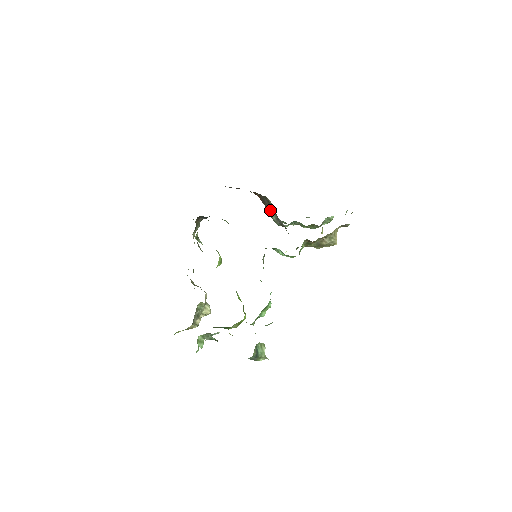
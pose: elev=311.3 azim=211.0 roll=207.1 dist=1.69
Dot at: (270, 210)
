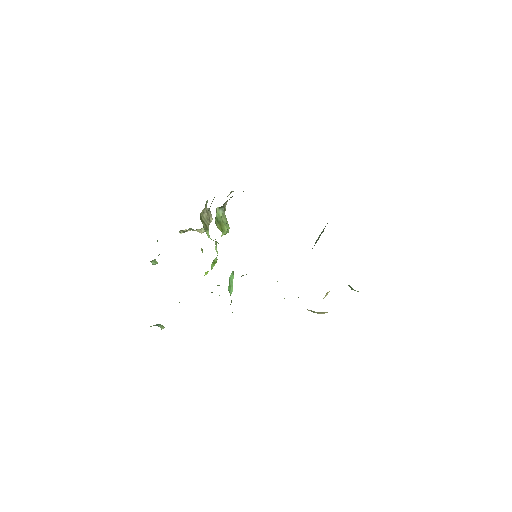
Dot at: occluded
